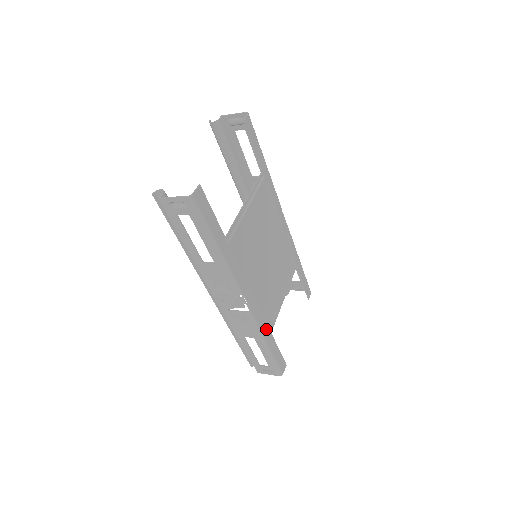
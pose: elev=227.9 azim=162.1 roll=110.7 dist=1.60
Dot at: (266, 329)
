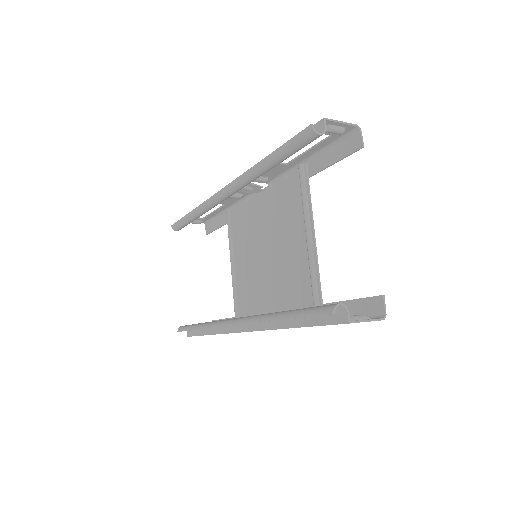
Dot at: occluded
